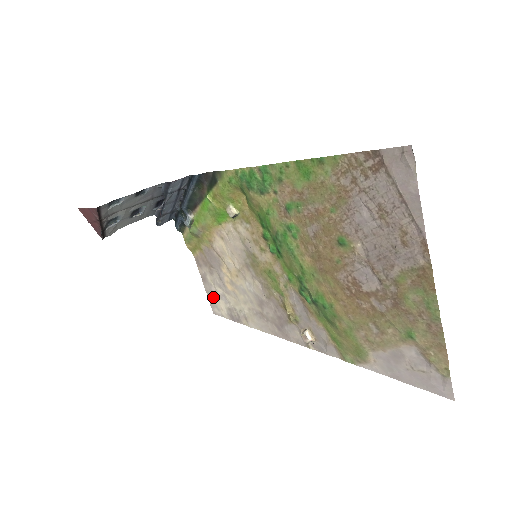
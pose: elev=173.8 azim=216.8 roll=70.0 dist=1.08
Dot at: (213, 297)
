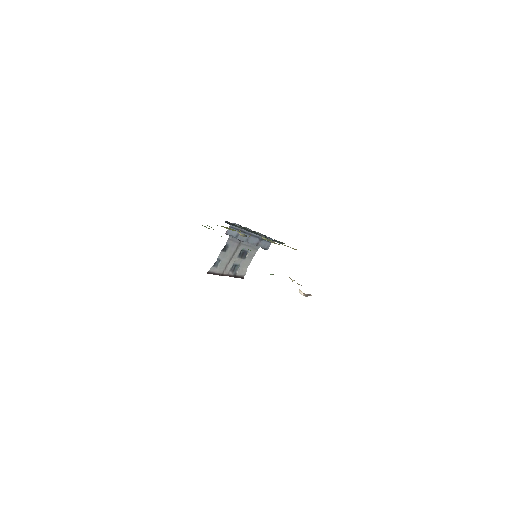
Dot at: occluded
